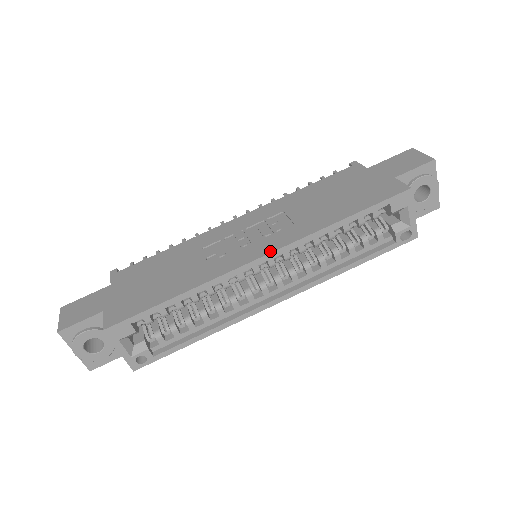
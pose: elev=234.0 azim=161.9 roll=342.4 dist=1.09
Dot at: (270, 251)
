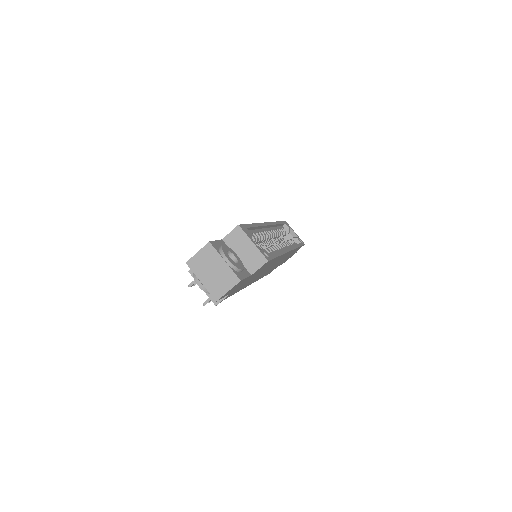
Dot at: occluded
